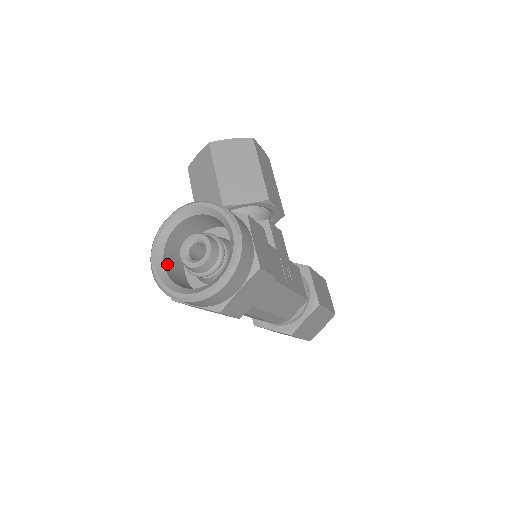
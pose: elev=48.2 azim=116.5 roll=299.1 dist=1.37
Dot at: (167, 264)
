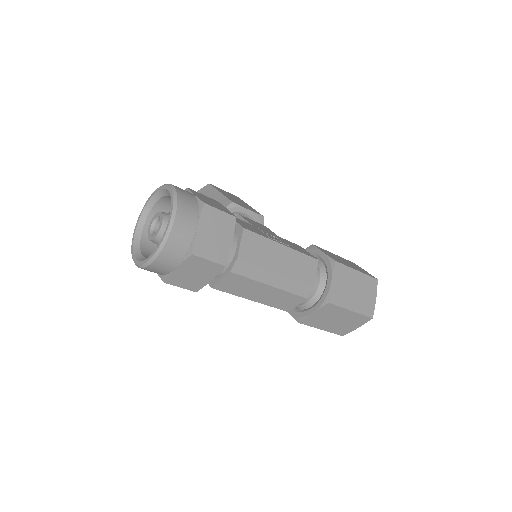
Dot at: (147, 256)
